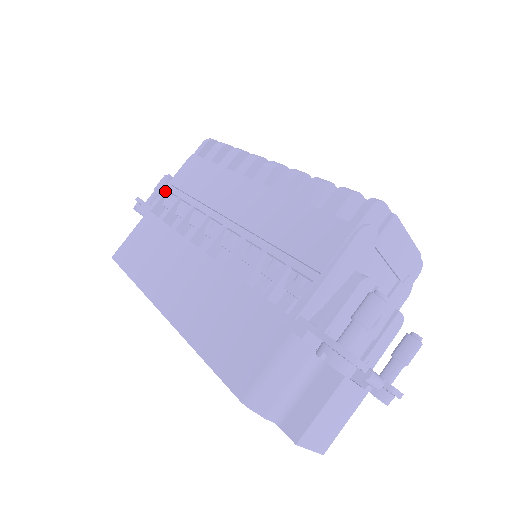
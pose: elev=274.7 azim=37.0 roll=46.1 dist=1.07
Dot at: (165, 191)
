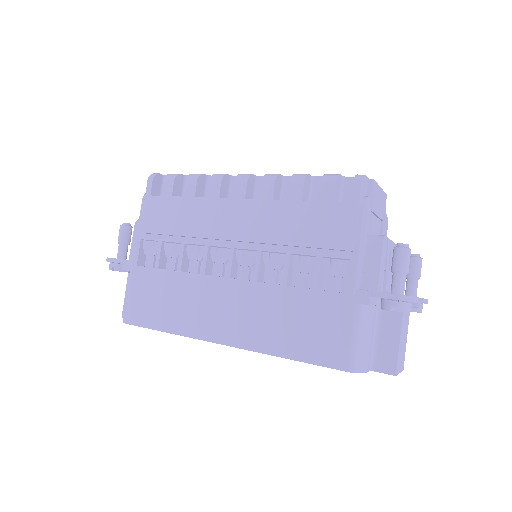
Dot at: (139, 241)
